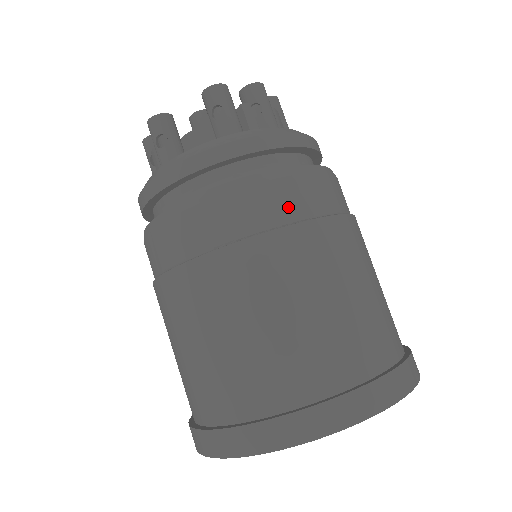
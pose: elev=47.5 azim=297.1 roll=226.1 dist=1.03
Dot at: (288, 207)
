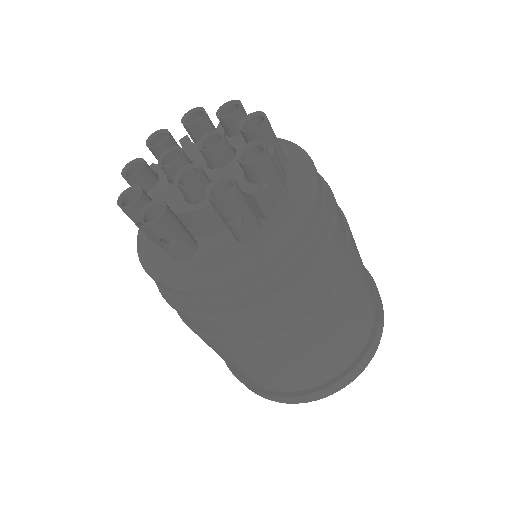
Dot at: (317, 291)
